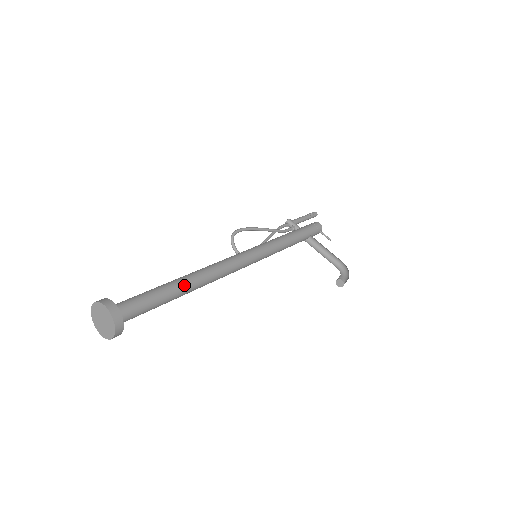
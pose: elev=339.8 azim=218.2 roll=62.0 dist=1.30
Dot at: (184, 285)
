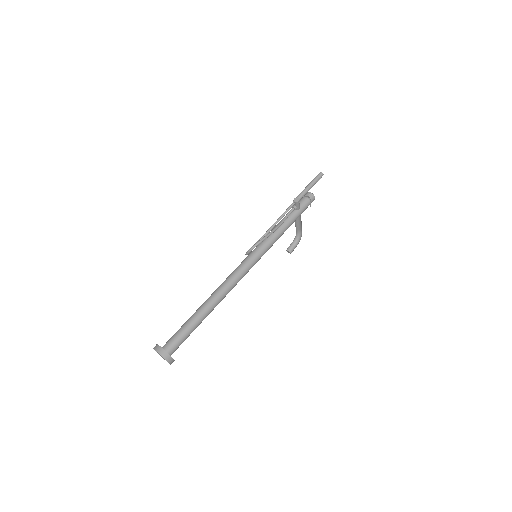
Dot at: occluded
